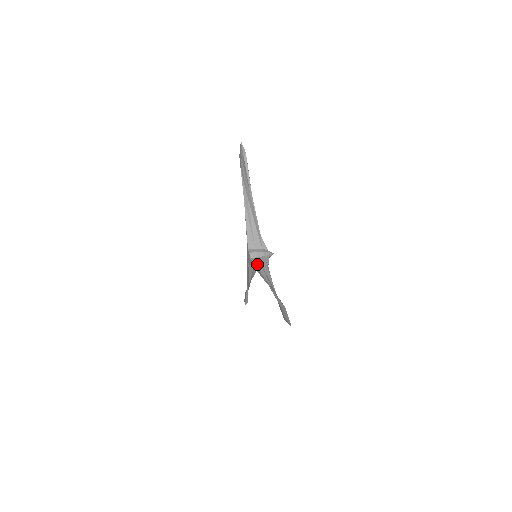
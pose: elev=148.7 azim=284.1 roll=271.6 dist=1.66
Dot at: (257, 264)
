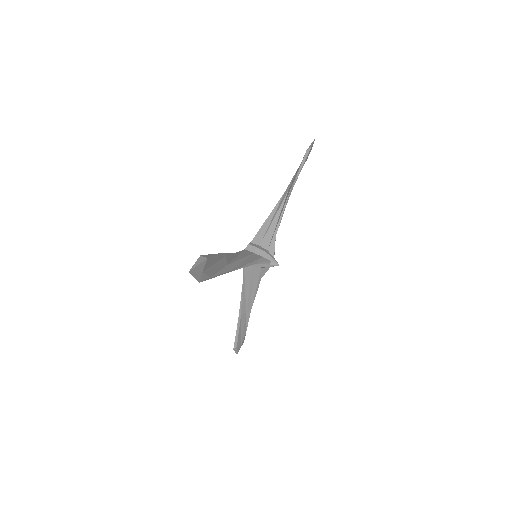
Dot at: (245, 253)
